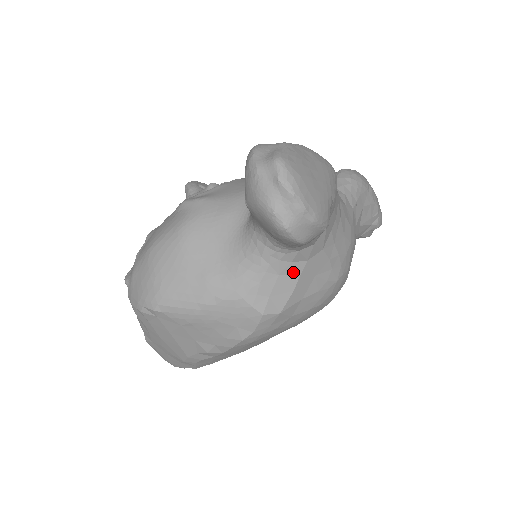
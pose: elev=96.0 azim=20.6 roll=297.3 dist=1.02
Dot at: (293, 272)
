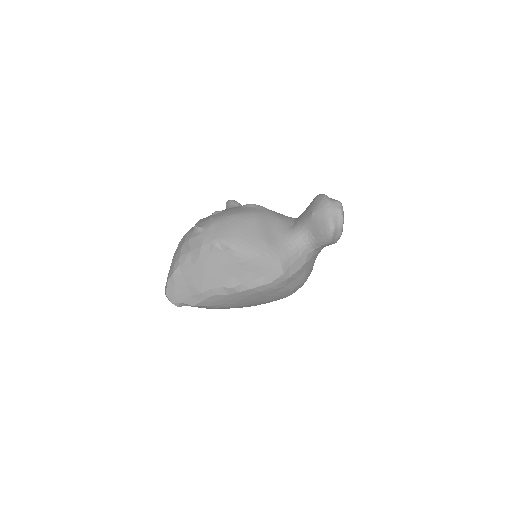
Dot at: (304, 260)
